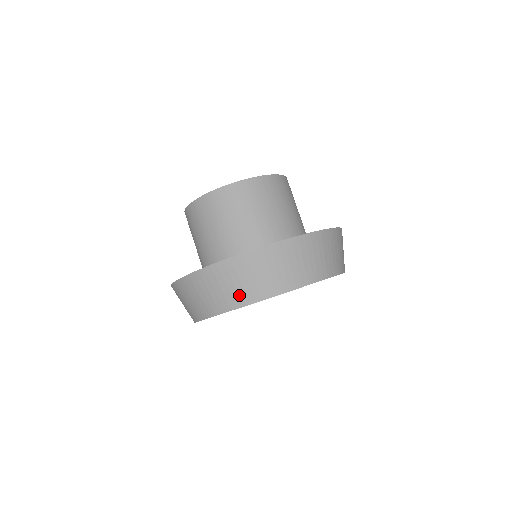
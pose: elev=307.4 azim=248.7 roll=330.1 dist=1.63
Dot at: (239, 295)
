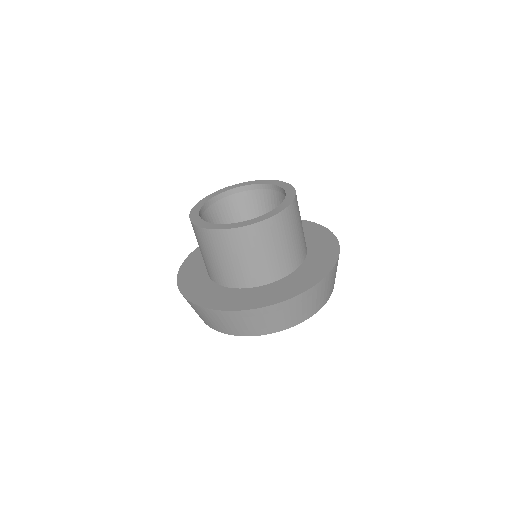
Dot at: (286, 323)
